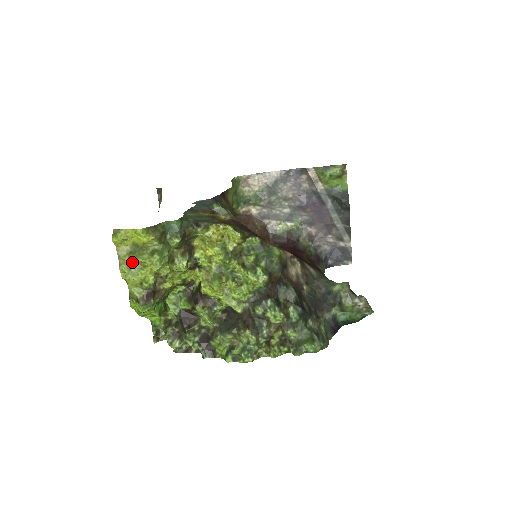
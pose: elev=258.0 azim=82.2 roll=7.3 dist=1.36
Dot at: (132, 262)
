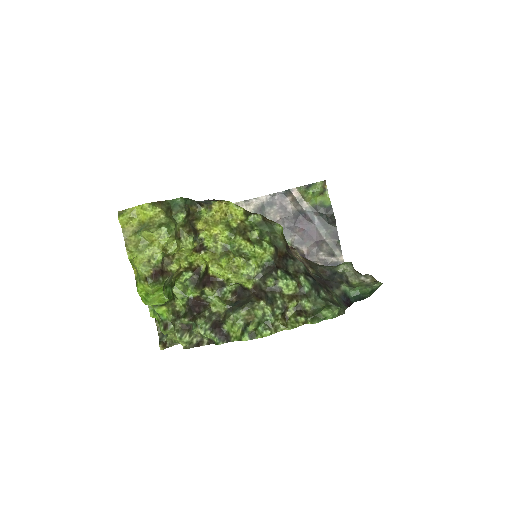
Dot at: (139, 240)
